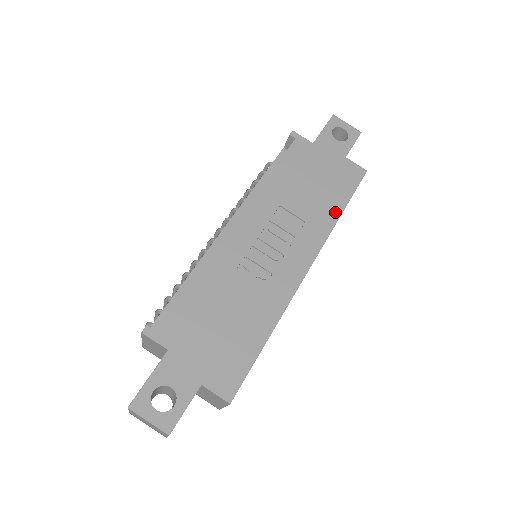
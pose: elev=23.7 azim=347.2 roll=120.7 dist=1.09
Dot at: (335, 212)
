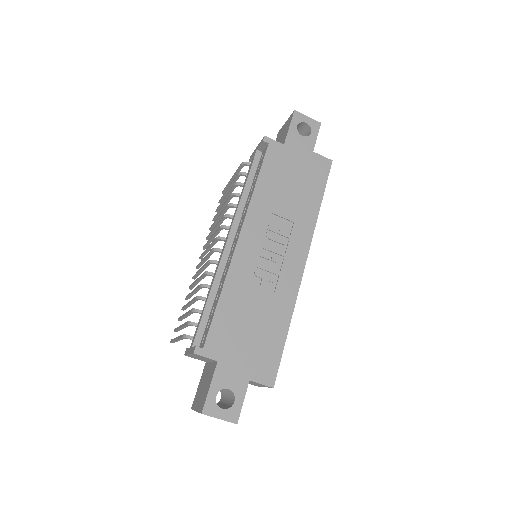
Dot at: (315, 207)
